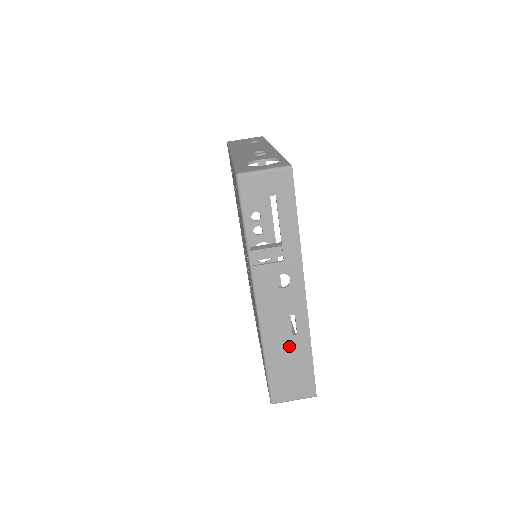
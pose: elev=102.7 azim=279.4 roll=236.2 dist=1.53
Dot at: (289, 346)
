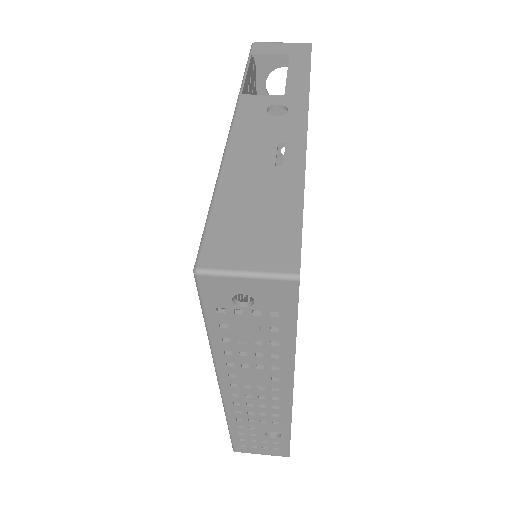
Dot at: (264, 179)
